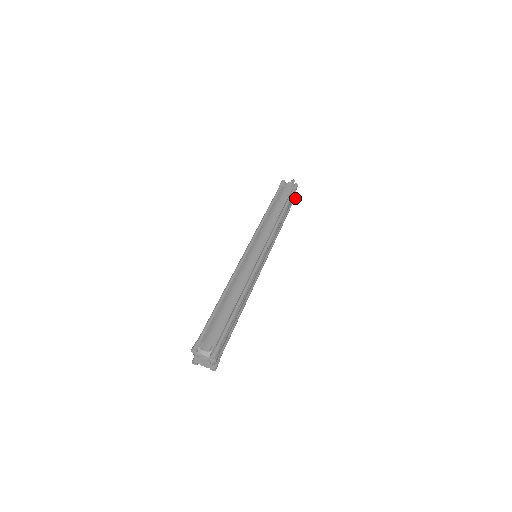
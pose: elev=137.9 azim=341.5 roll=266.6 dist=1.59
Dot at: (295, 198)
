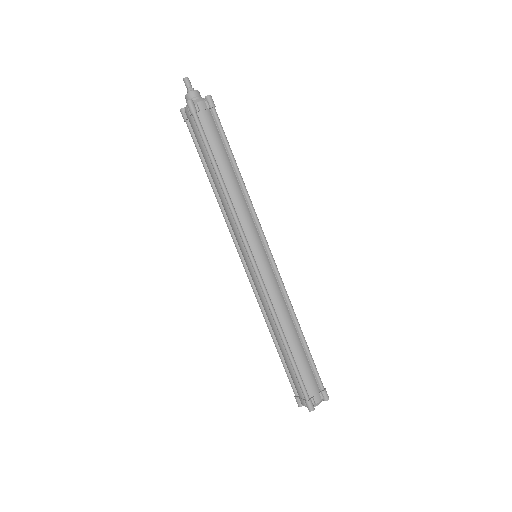
Dot at: occluded
